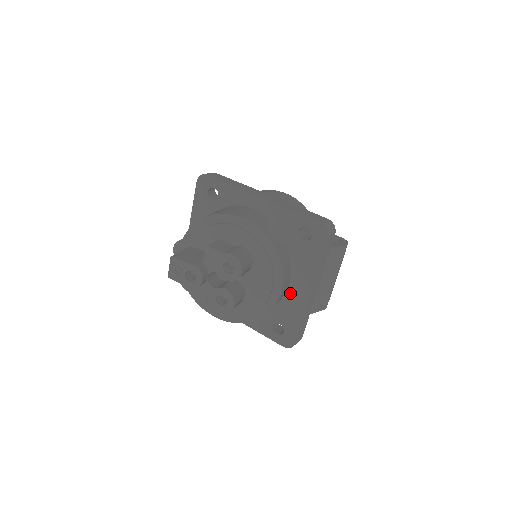
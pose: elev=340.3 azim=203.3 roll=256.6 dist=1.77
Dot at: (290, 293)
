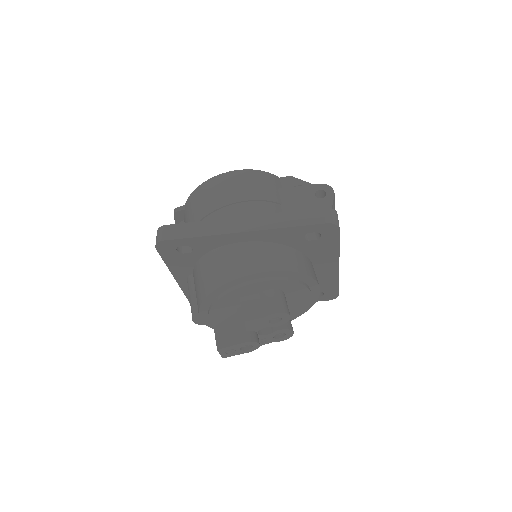
Dot at: (318, 274)
